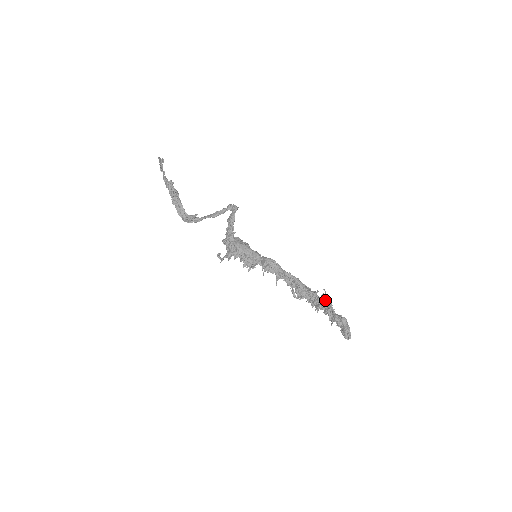
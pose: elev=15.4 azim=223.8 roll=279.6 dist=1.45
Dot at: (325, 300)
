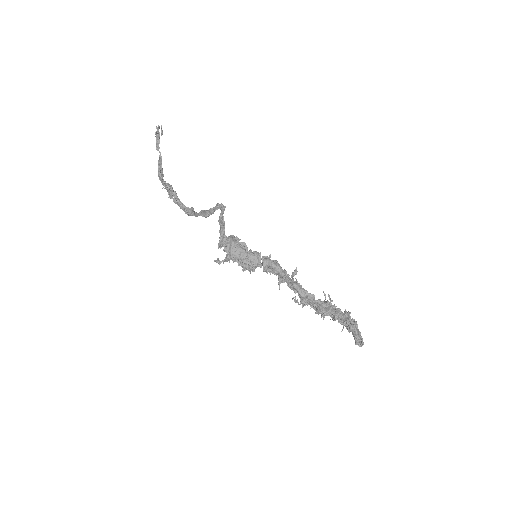
Dot at: (331, 307)
